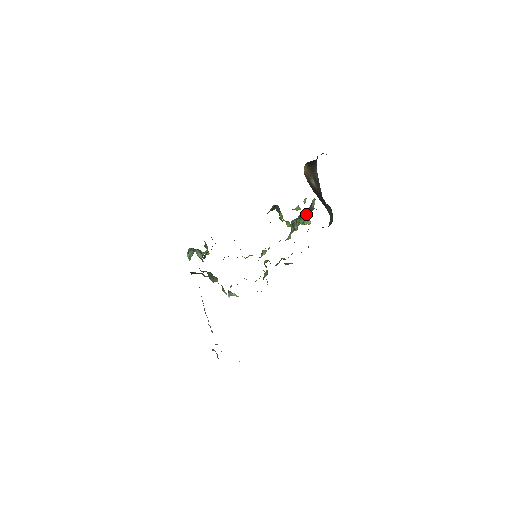
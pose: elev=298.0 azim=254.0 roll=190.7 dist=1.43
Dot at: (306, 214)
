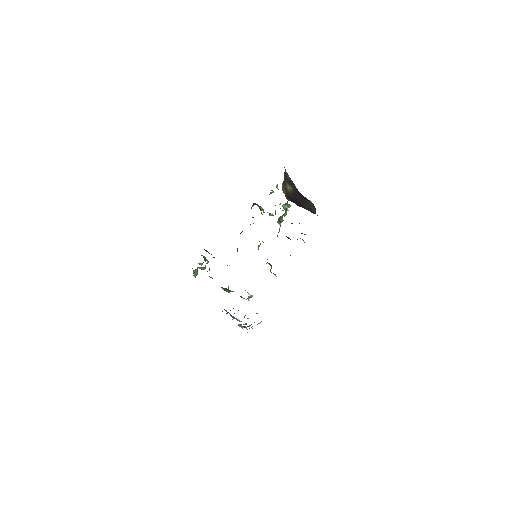
Dot at: (285, 203)
